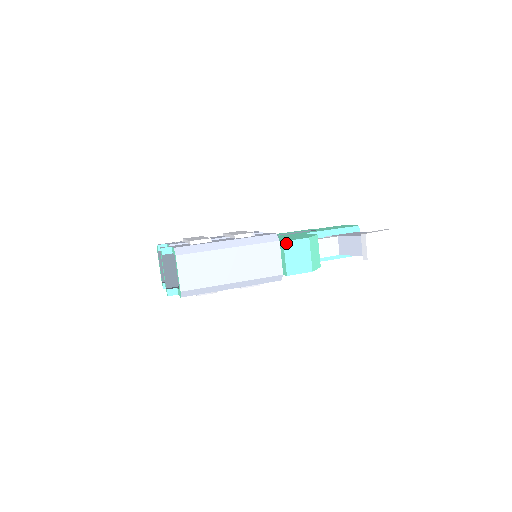
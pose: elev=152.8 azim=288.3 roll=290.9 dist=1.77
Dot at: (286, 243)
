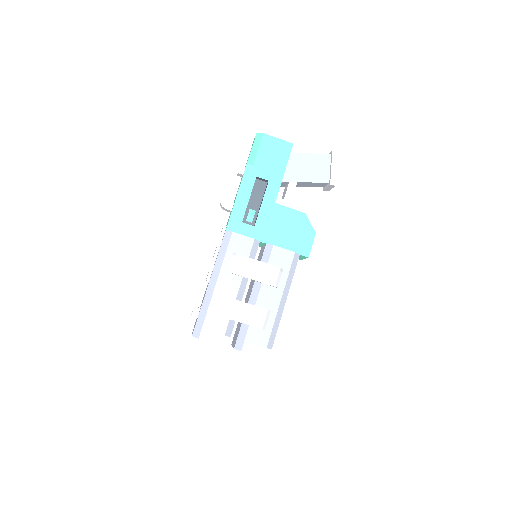
Dot at: occluded
